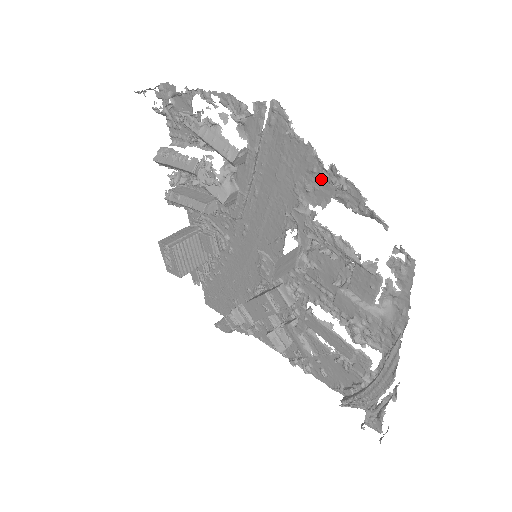
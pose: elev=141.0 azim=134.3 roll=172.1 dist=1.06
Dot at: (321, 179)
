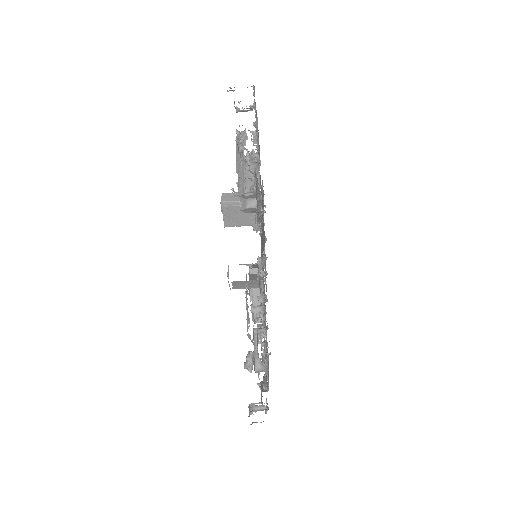
Dot at: occluded
